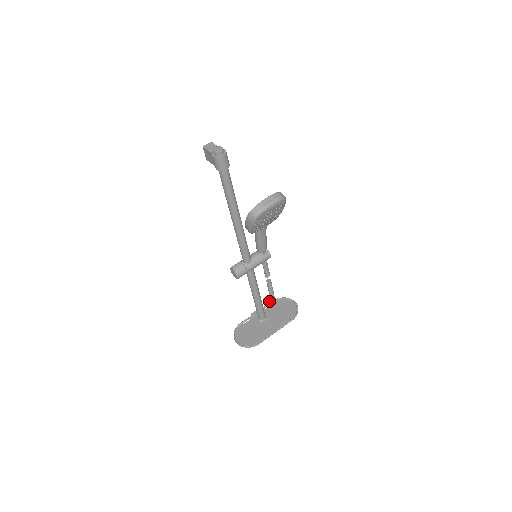
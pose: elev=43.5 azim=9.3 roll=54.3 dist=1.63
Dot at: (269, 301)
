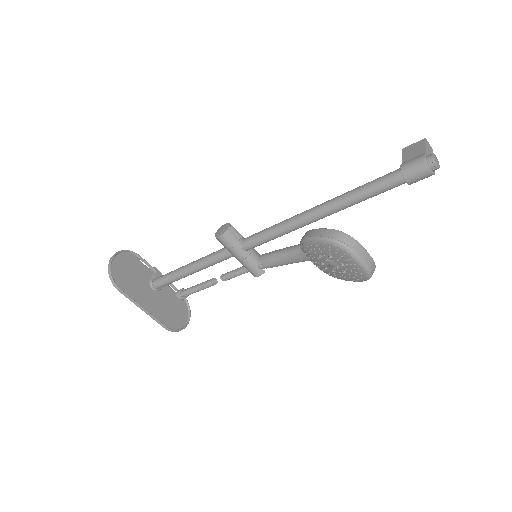
Dot at: (182, 288)
